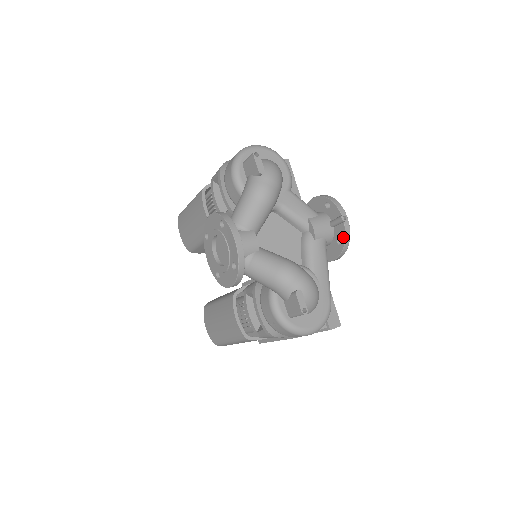
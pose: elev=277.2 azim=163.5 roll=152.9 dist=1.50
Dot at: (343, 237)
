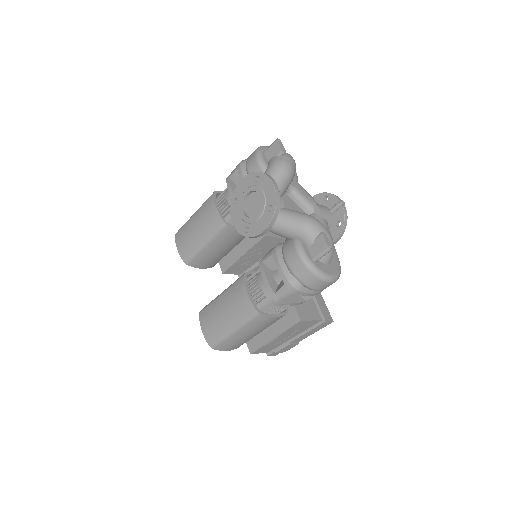
Dot at: (342, 218)
